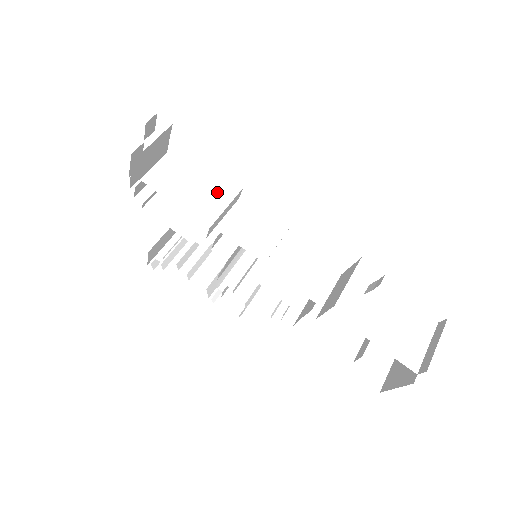
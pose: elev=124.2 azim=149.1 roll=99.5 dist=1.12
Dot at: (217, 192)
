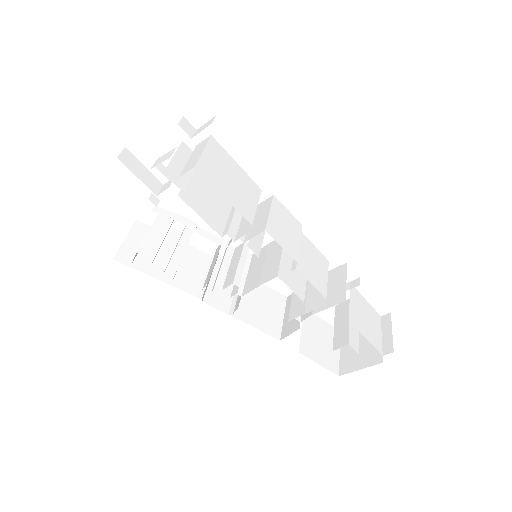
Dot at: (248, 191)
